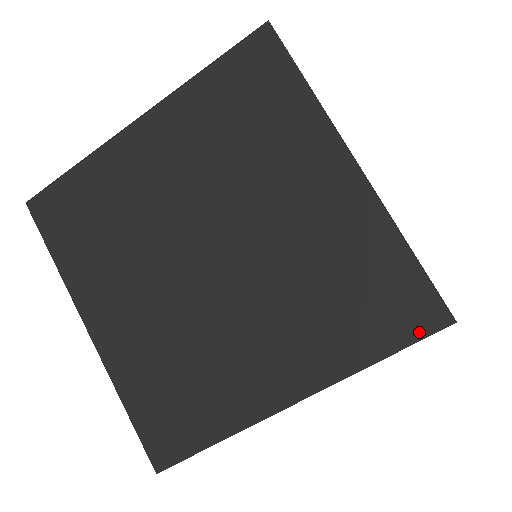
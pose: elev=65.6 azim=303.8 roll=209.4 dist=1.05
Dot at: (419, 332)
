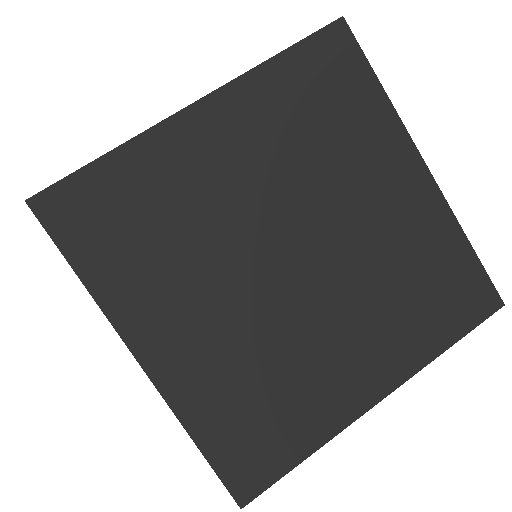
Dot at: (314, 35)
